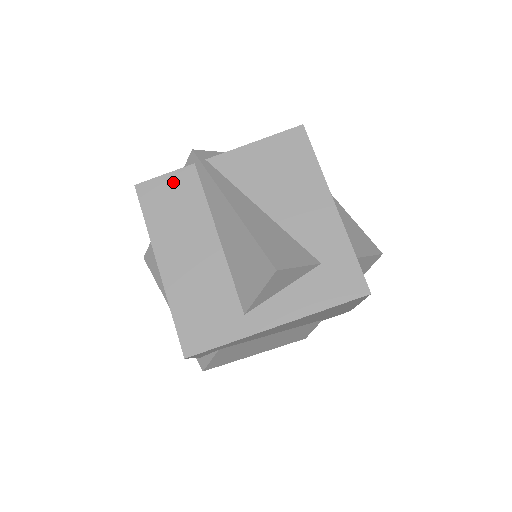
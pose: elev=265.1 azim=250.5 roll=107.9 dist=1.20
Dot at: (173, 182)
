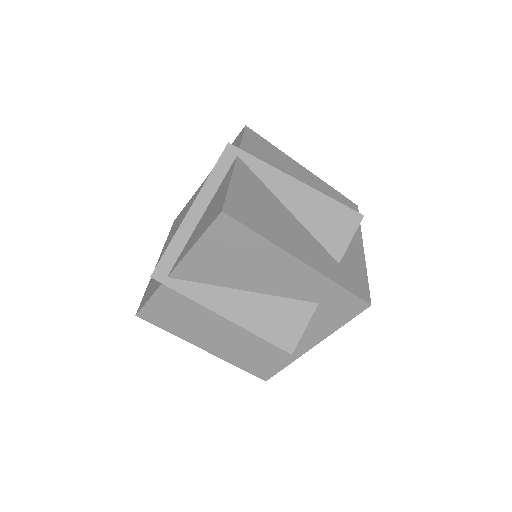
Dot at: (160, 302)
